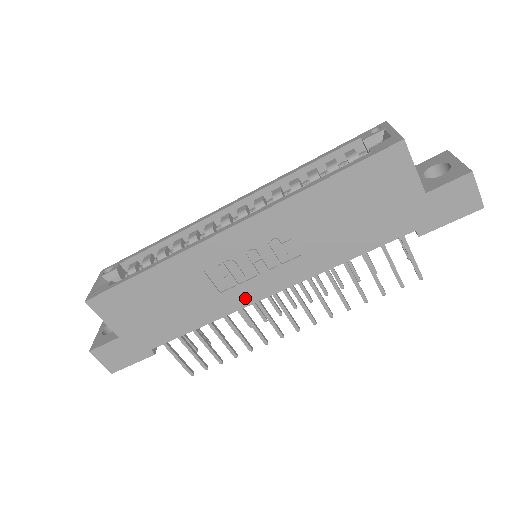
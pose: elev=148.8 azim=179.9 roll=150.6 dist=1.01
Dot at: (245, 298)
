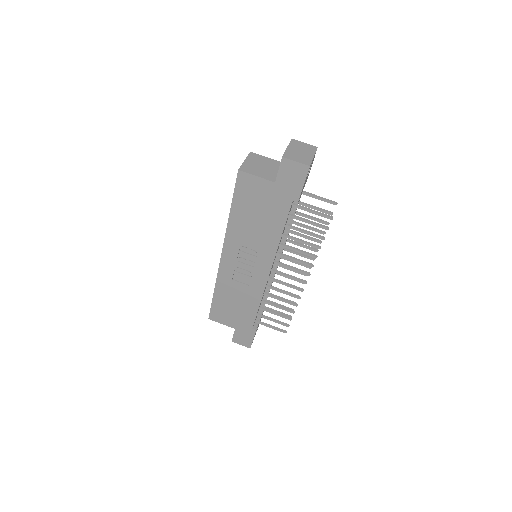
Dot at: (261, 282)
